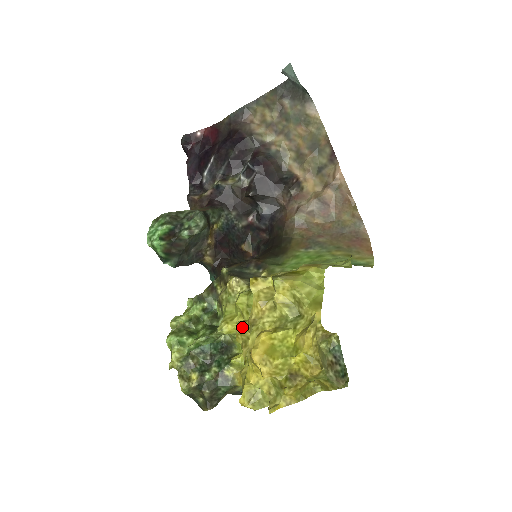
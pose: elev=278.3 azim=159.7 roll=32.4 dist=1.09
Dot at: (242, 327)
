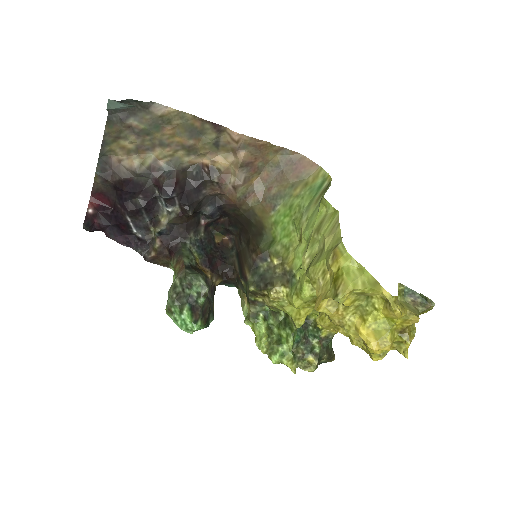
Dot at: (326, 324)
